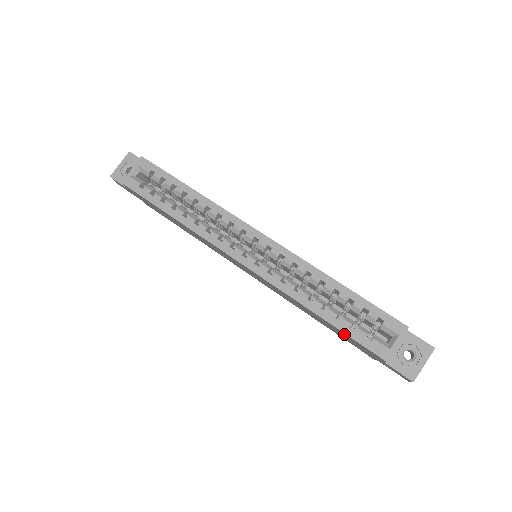
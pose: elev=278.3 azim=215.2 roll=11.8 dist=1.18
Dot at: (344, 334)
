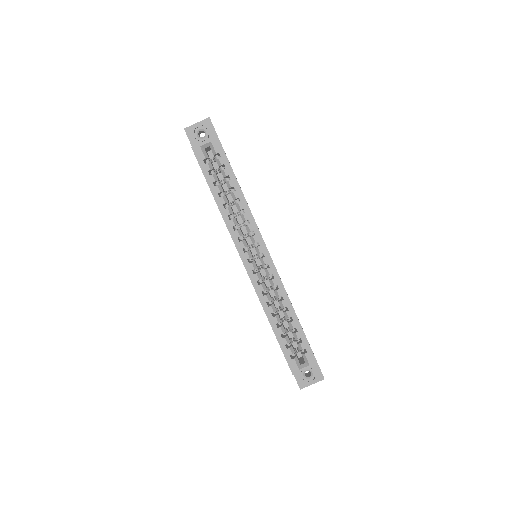
Dot at: occluded
